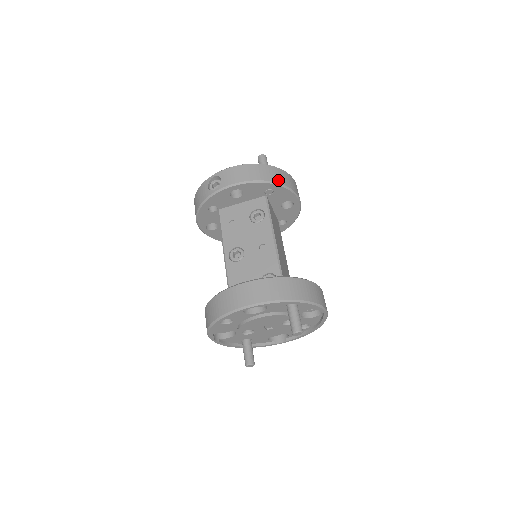
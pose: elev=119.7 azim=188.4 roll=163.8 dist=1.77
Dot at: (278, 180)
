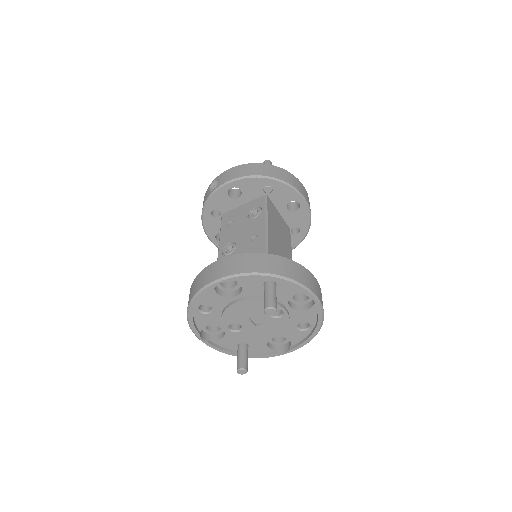
Dot at: (275, 176)
